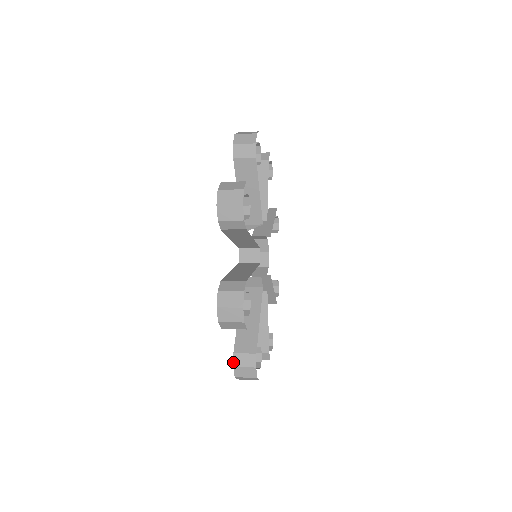
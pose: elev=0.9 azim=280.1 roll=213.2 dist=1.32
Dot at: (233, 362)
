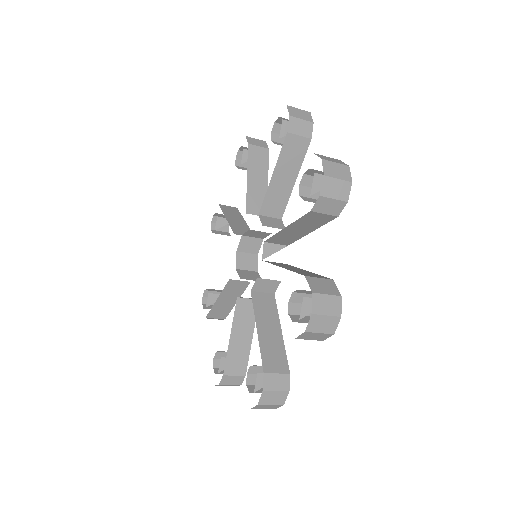
Dot at: (220, 382)
